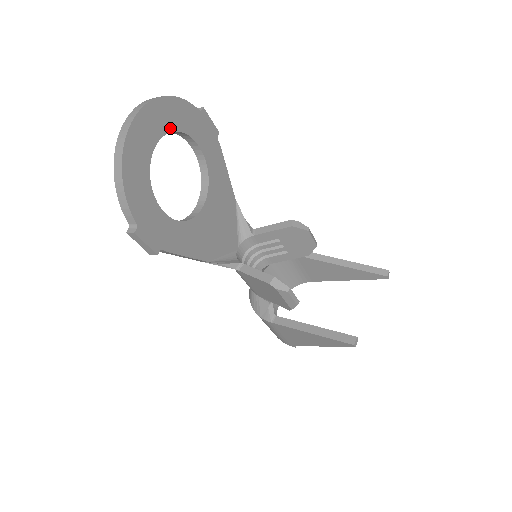
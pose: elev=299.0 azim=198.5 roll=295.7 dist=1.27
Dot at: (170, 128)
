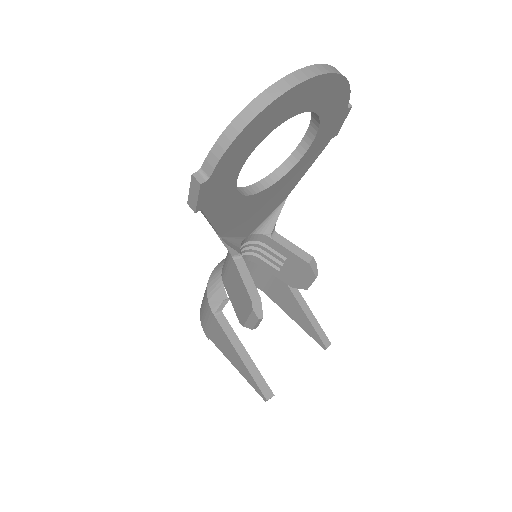
Dot at: (317, 108)
